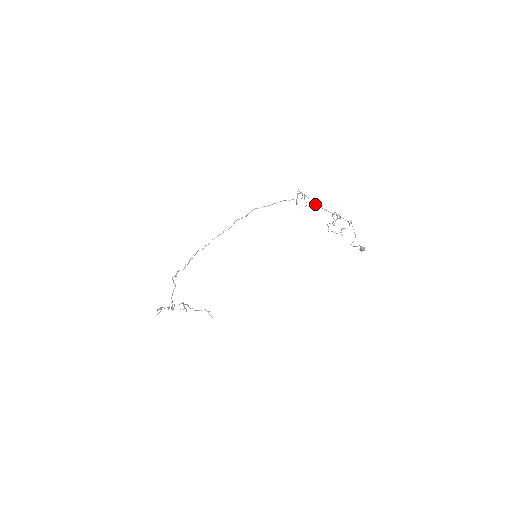
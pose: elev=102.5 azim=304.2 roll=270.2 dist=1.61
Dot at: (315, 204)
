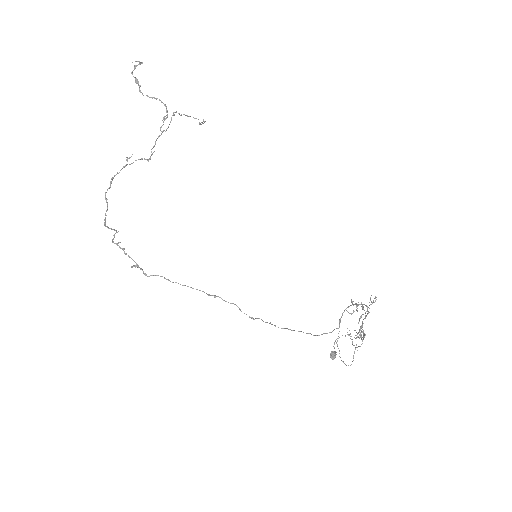
Dot at: occluded
